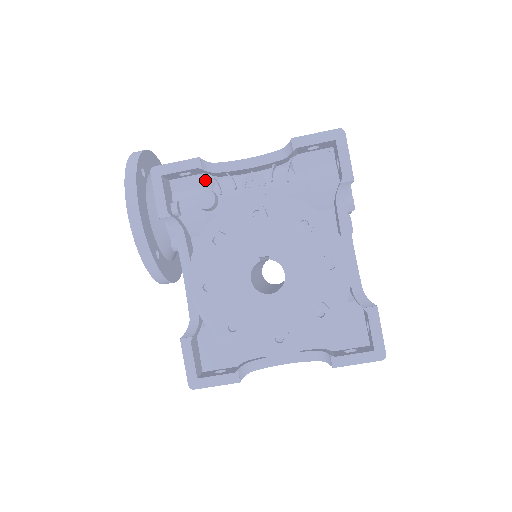
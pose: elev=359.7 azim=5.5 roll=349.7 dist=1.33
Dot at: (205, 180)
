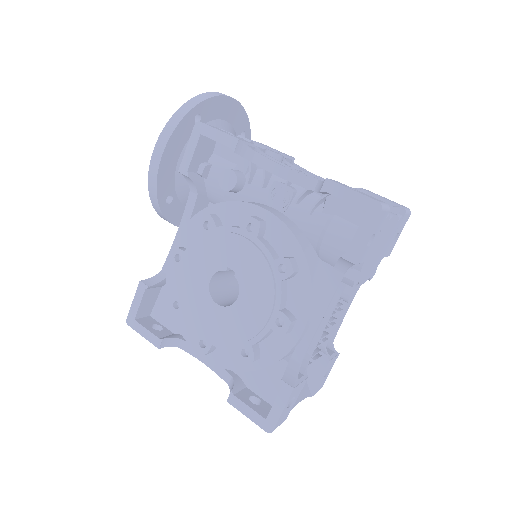
Dot at: (244, 160)
